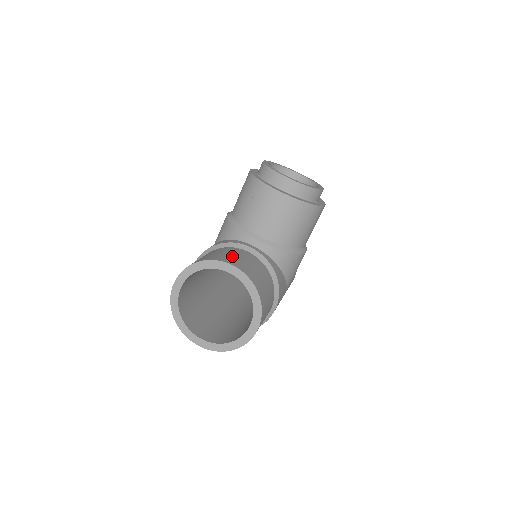
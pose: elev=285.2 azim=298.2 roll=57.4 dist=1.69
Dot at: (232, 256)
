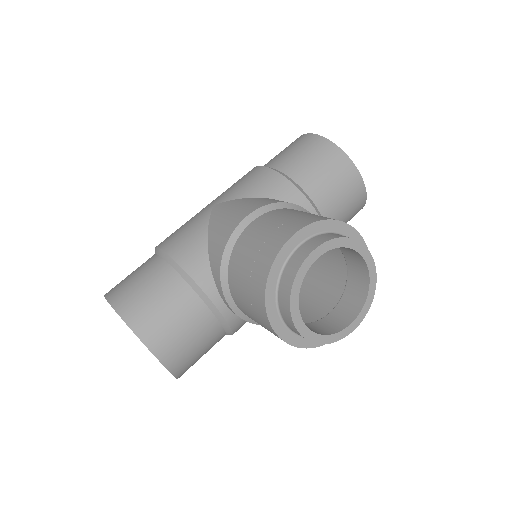
Dot at: (175, 333)
